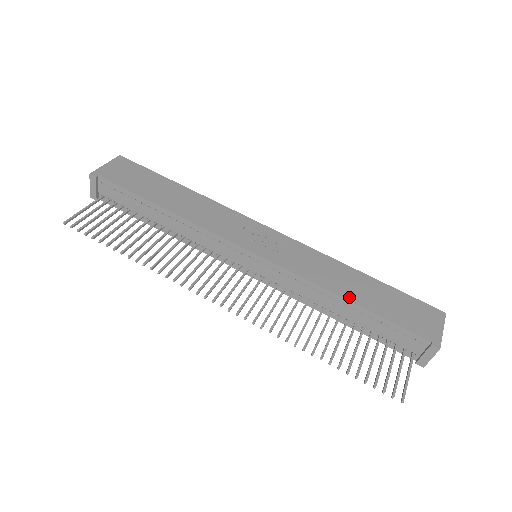
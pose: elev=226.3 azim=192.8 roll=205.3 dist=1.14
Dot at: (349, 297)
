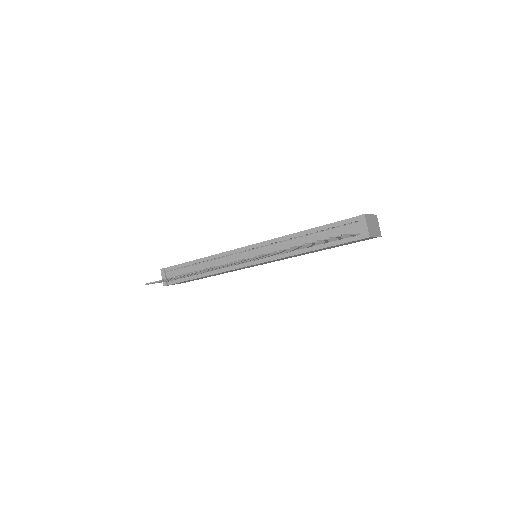
Dot at: (306, 230)
